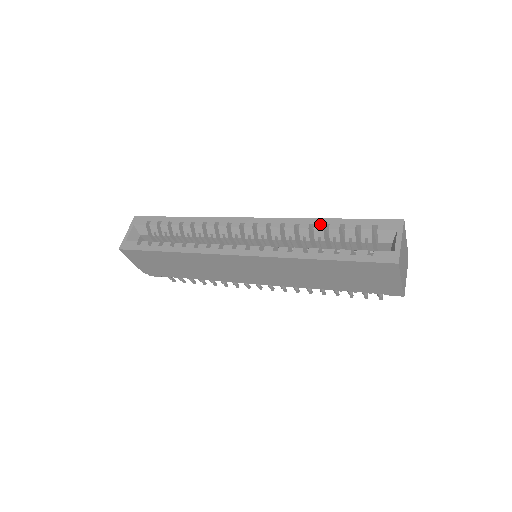
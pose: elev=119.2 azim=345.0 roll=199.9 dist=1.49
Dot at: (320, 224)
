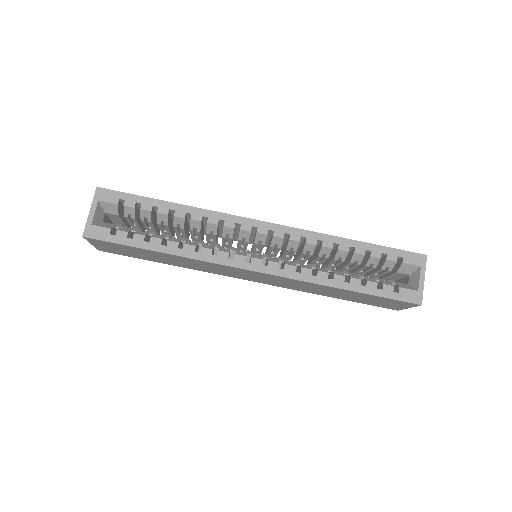
Dot at: (345, 246)
